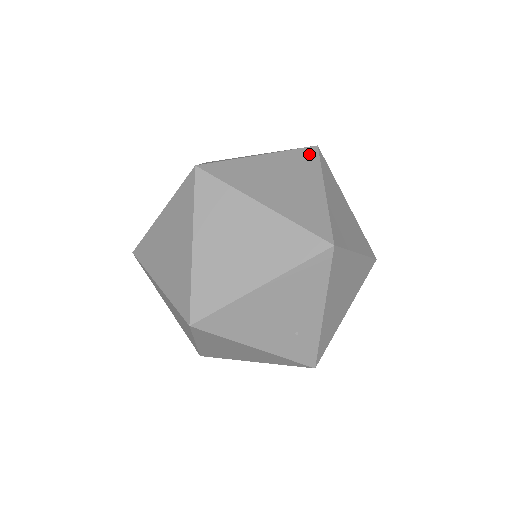
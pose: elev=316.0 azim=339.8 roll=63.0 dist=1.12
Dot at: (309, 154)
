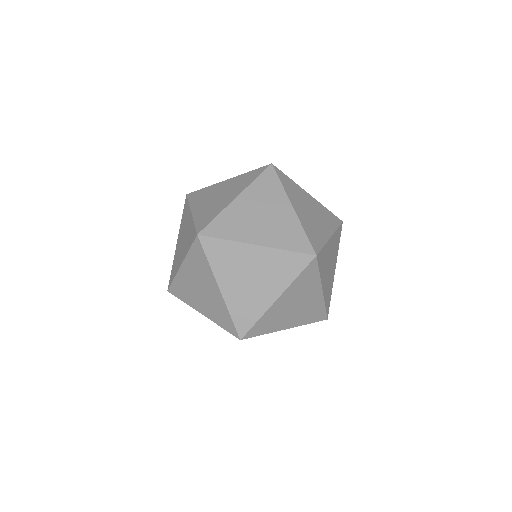
Dot at: (340, 233)
